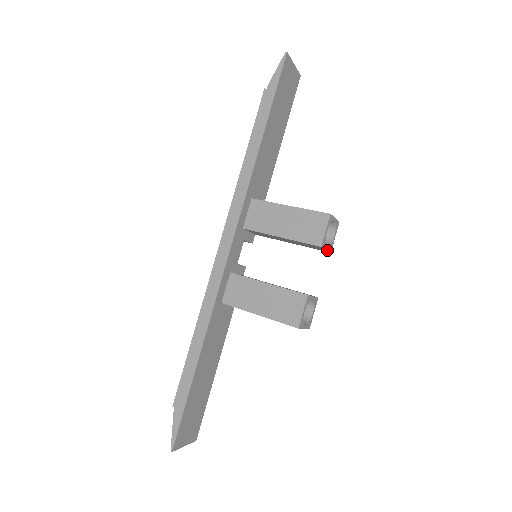
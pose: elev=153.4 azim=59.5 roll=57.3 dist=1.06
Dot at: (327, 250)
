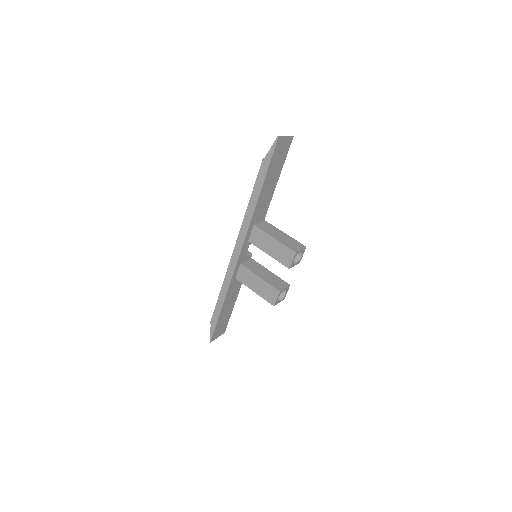
Dot at: occluded
